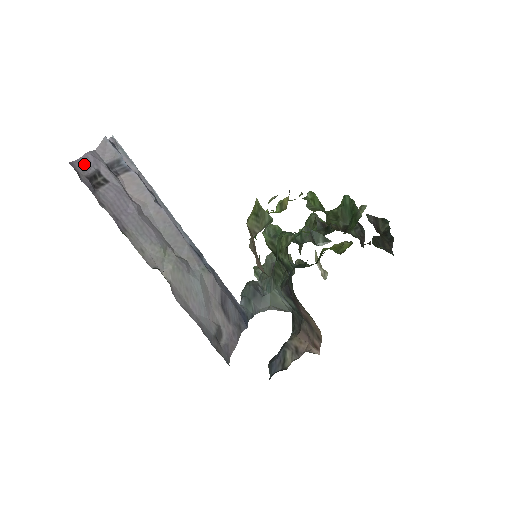
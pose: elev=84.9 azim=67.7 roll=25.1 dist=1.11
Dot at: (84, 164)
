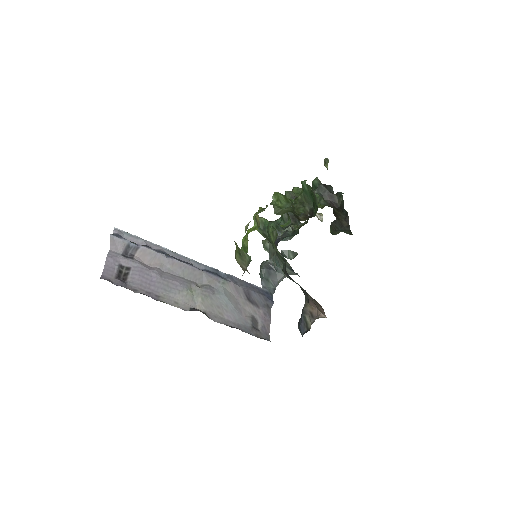
Dot at: (109, 269)
